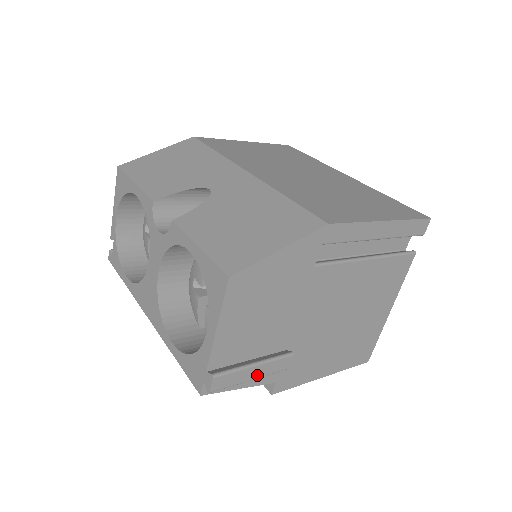
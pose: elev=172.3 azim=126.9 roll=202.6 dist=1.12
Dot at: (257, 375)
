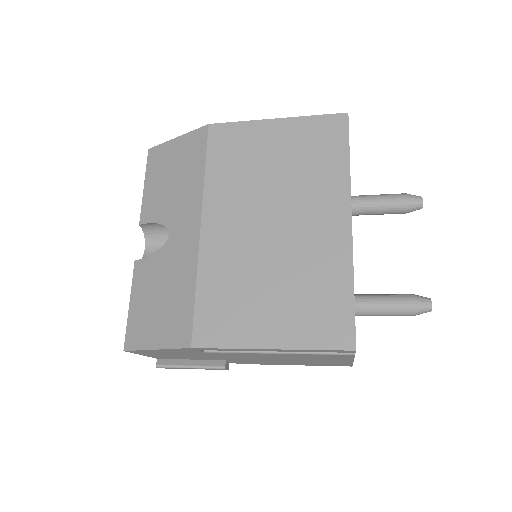
Dot at: occluded
